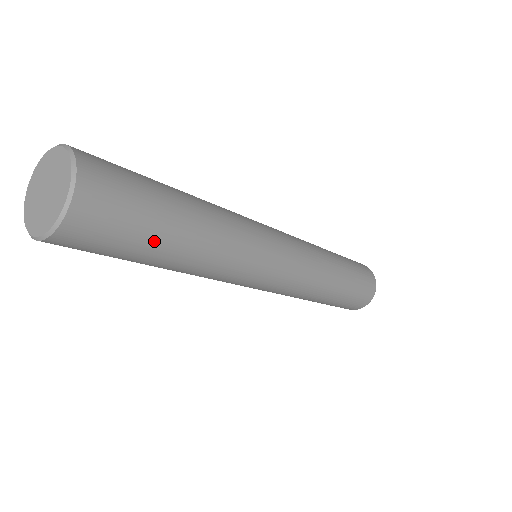
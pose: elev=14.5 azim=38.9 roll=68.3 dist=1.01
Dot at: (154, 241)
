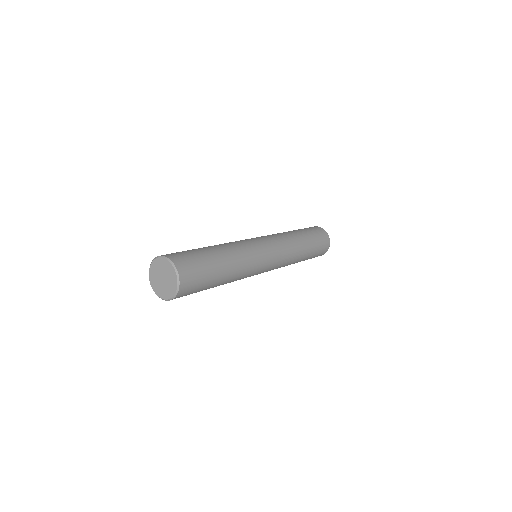
Dot at: (213, 279)
